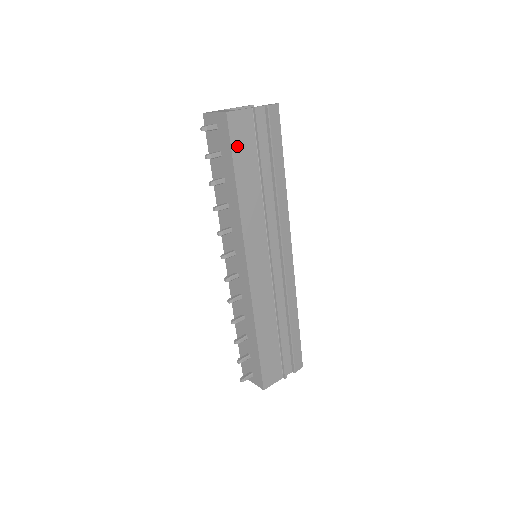
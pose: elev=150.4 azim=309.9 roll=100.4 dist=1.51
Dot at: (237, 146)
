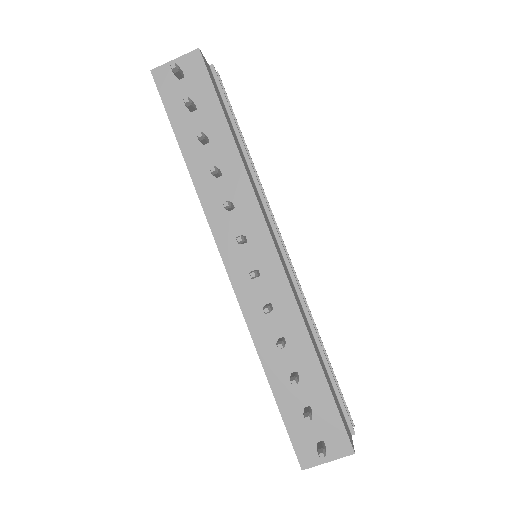
Dot at: (216, 92)
